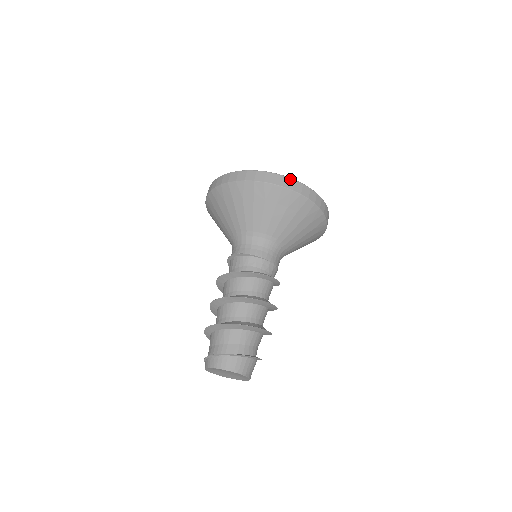
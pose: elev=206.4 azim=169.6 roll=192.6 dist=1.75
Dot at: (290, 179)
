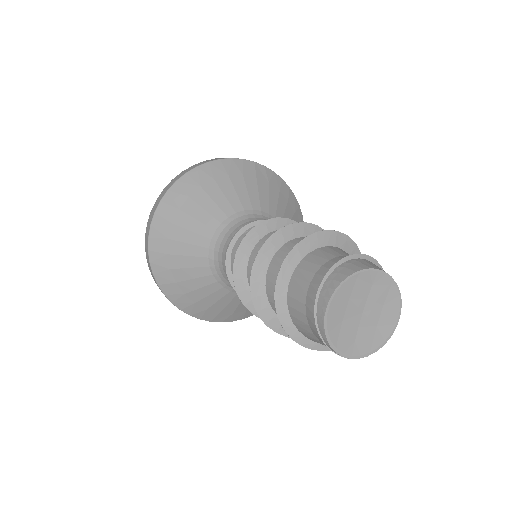
Dot at: occluded
